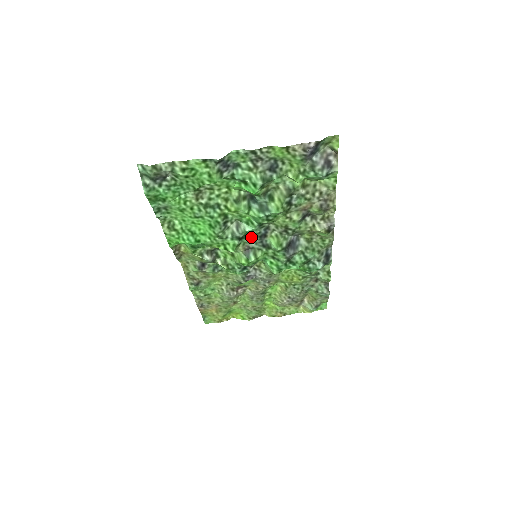
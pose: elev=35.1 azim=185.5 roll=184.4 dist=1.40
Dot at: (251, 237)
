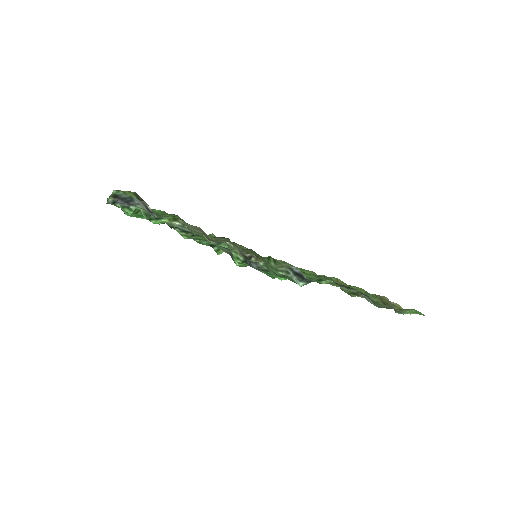
Dot at: (218, 246)
